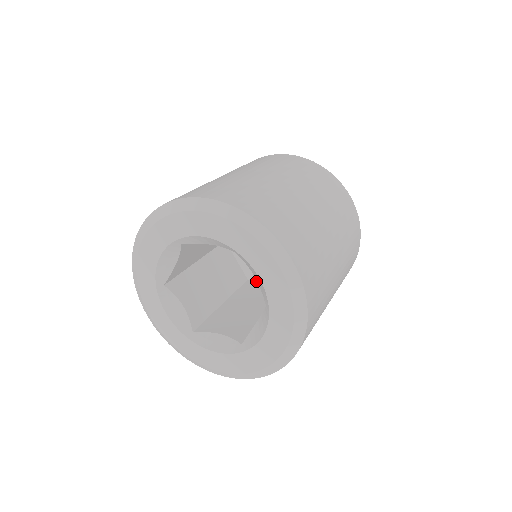
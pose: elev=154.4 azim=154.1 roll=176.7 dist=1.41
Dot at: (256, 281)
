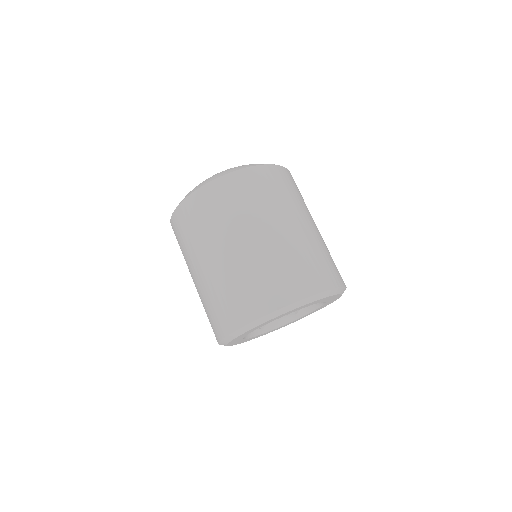
Dot at: occluded
